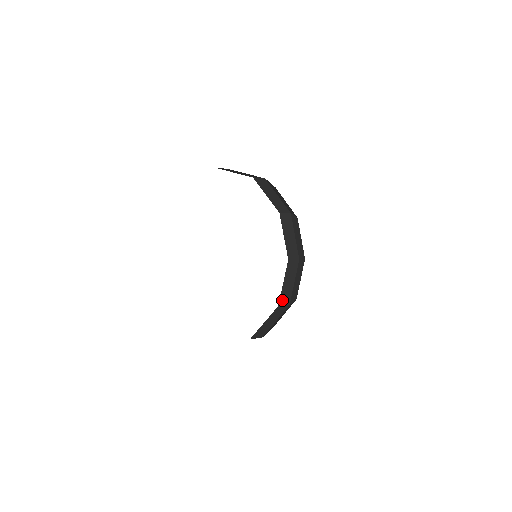
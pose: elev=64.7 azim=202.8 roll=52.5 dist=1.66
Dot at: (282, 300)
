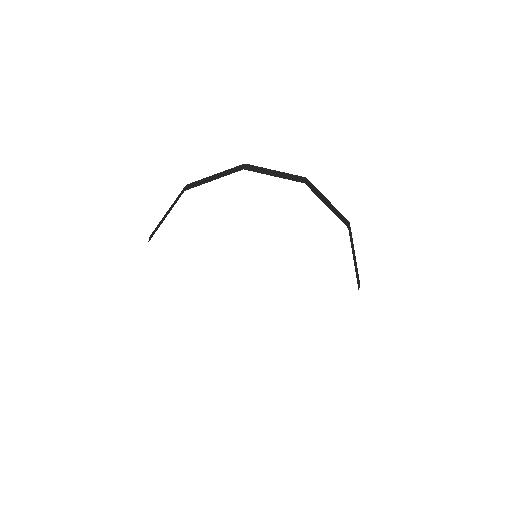
Dot at: (357, 281)
